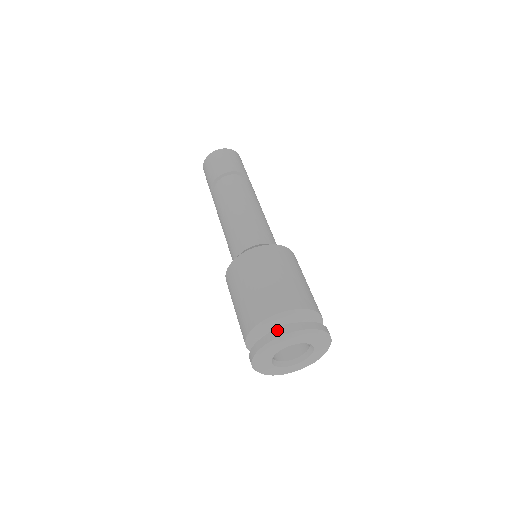
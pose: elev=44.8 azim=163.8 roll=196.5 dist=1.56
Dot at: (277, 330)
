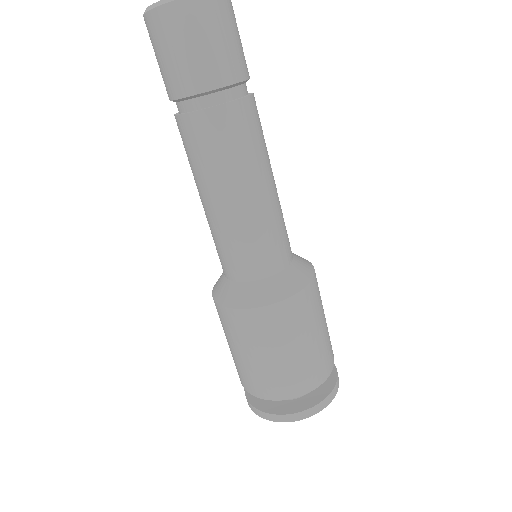
Dot at: (327, 399)
